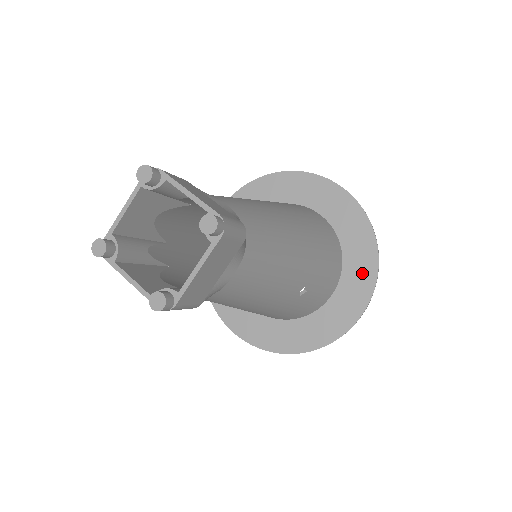
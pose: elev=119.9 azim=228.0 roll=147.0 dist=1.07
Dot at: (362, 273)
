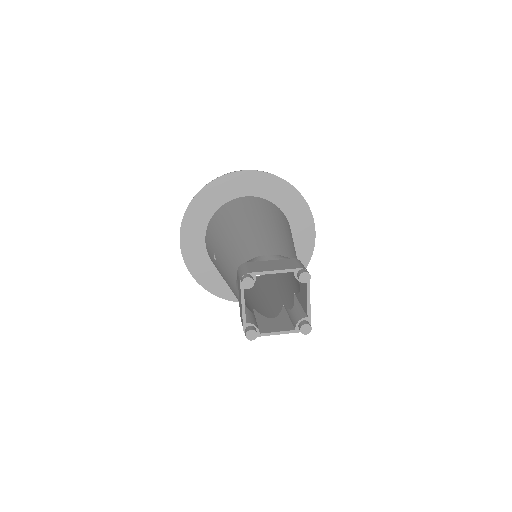
Dot at: (298, 209)
